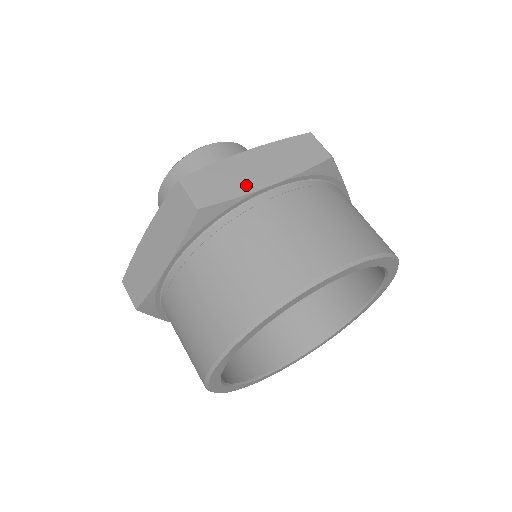
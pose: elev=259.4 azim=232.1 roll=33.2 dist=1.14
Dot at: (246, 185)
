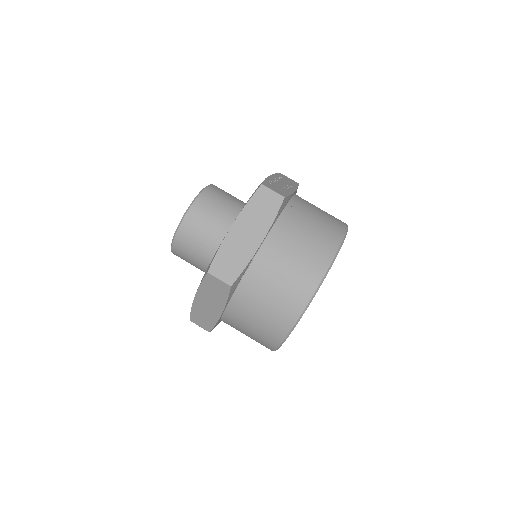
Dot at: (247, 253)
